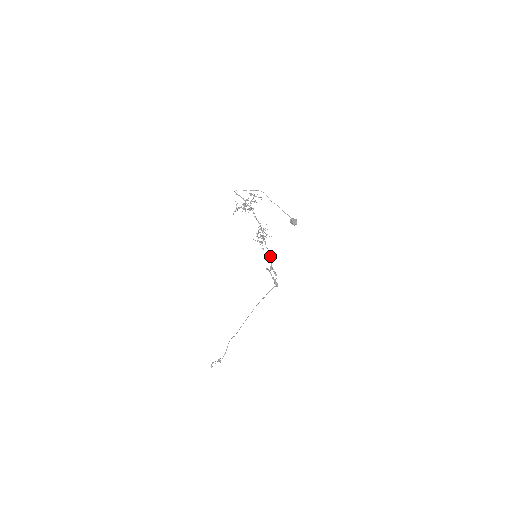
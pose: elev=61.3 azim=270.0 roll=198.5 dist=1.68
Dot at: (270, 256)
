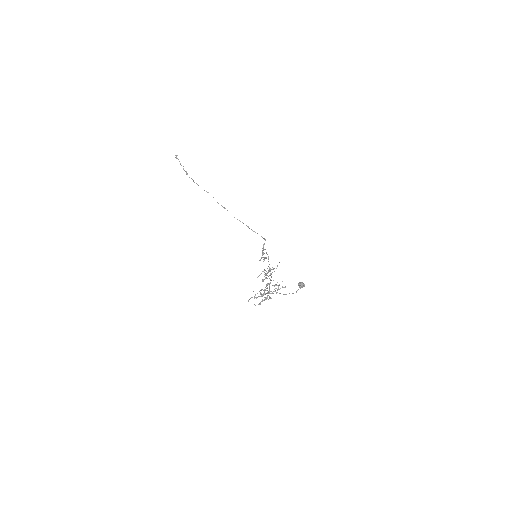
Dot at: occluded
